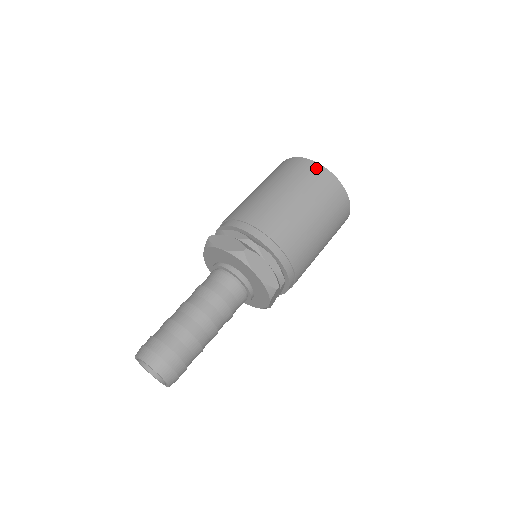
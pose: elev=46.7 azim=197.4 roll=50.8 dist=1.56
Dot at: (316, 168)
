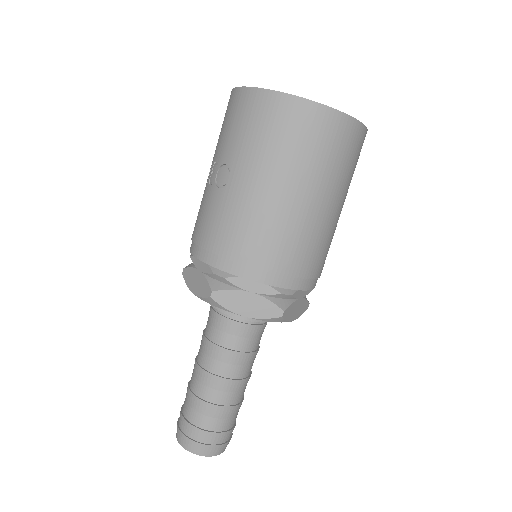
Dot at: (338, 124)
